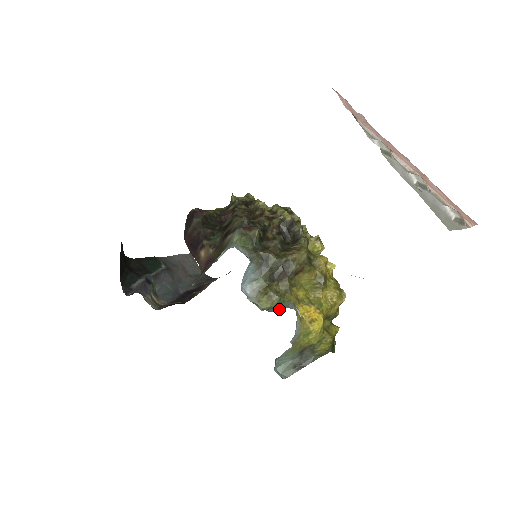
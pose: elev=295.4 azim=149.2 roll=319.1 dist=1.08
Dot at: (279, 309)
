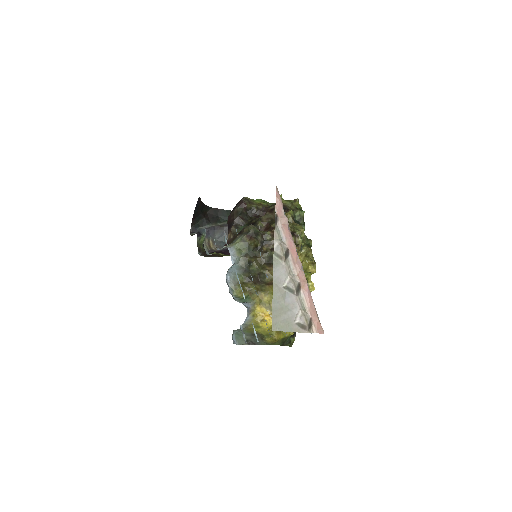
Dot at: (243, 302)
